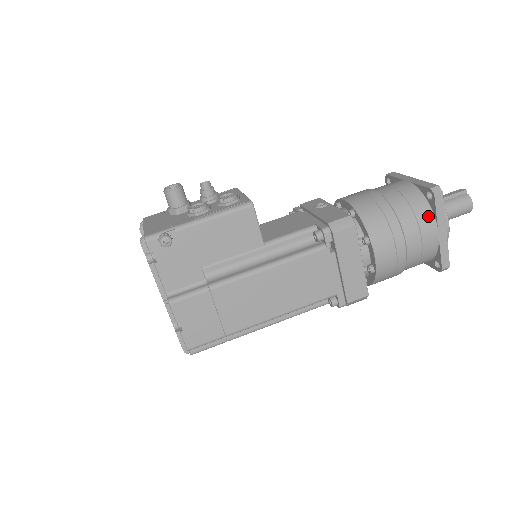
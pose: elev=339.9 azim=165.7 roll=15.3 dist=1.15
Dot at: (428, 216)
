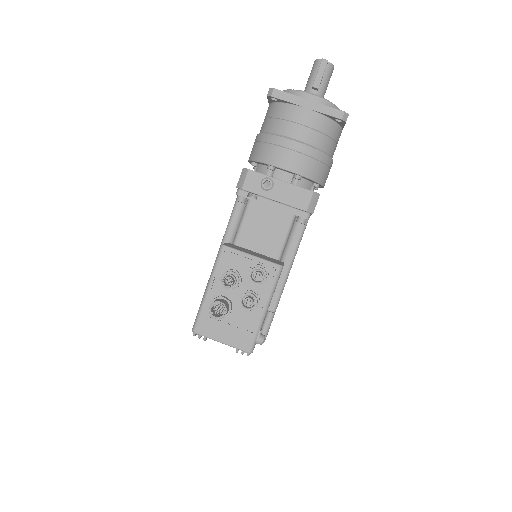
Dot at: (338, 131)
